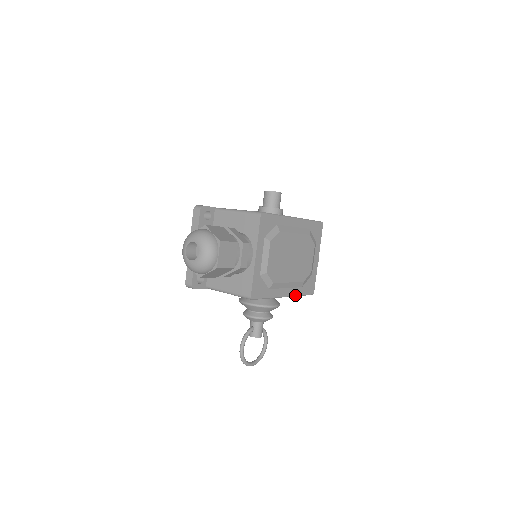
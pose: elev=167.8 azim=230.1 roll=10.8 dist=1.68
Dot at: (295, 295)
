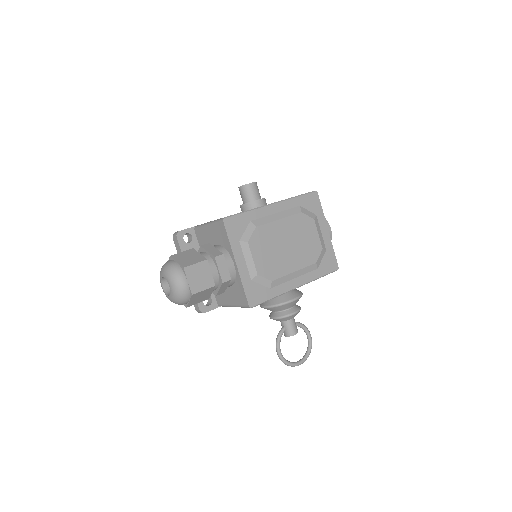
Dot at: (311, 280)
